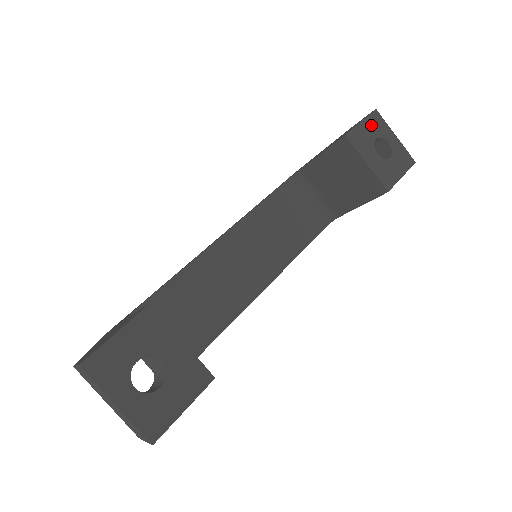
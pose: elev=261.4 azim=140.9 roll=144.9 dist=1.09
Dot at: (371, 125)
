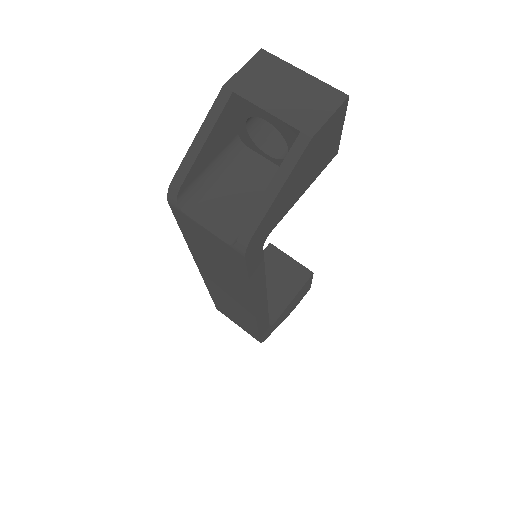
Dot at: occluded
